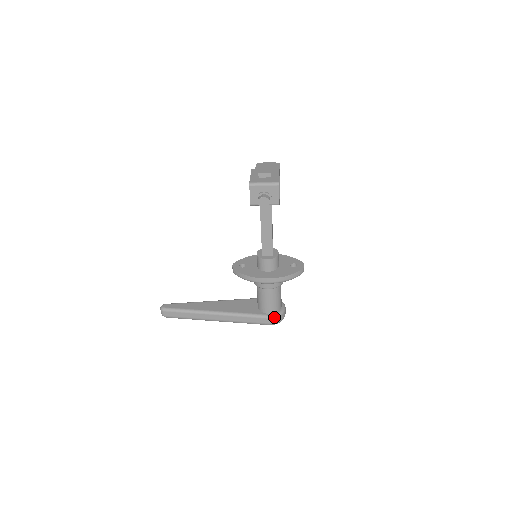
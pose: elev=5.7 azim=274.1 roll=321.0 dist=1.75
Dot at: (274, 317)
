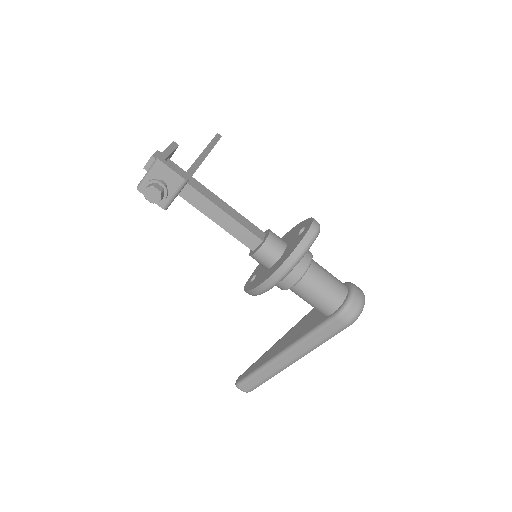
Dot at: (342, 312)
